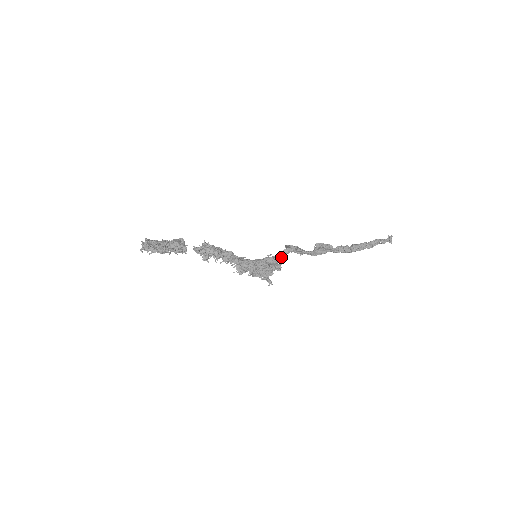
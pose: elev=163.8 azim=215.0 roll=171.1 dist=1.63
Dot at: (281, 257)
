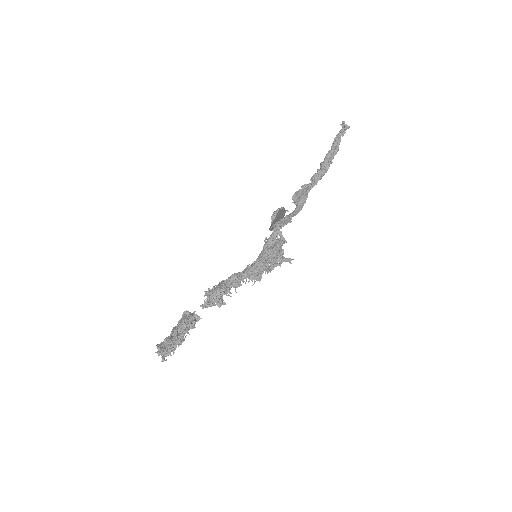
Dot at: (275, 231)
